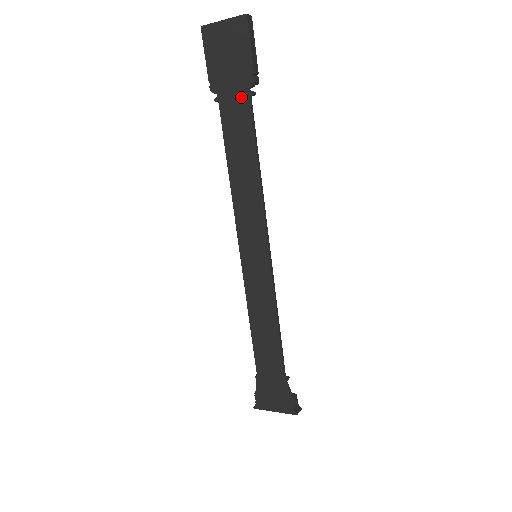
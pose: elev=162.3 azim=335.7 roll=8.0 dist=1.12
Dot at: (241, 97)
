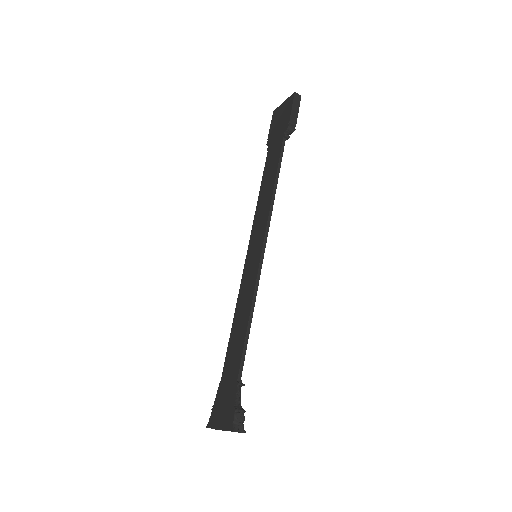
Dot at: (279, 140)
